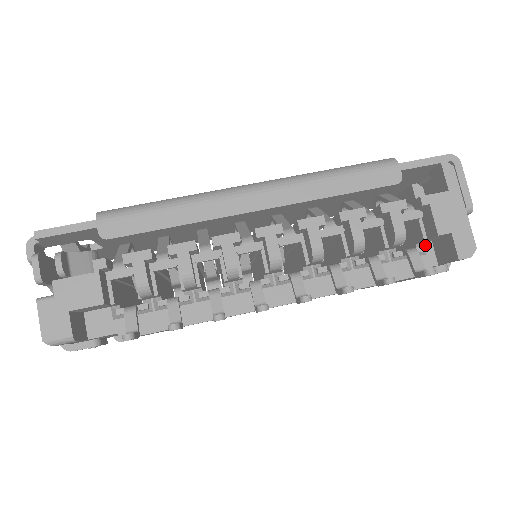
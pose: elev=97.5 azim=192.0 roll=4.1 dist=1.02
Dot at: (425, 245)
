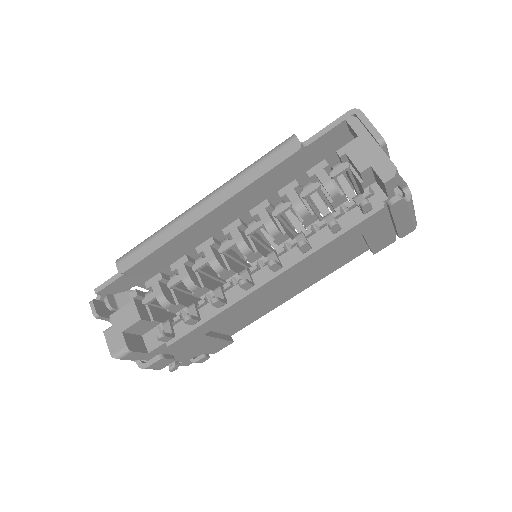
Dot at: (371, 187)
